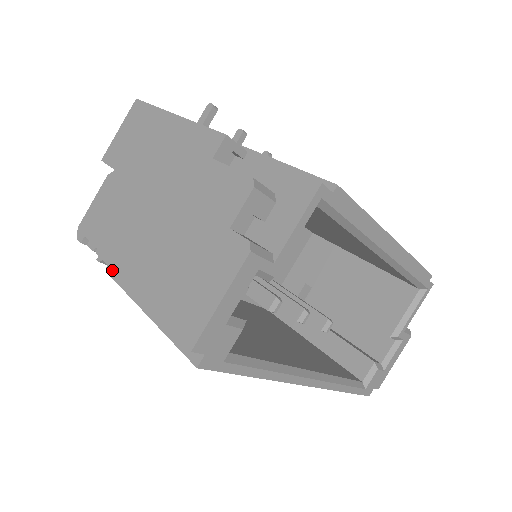
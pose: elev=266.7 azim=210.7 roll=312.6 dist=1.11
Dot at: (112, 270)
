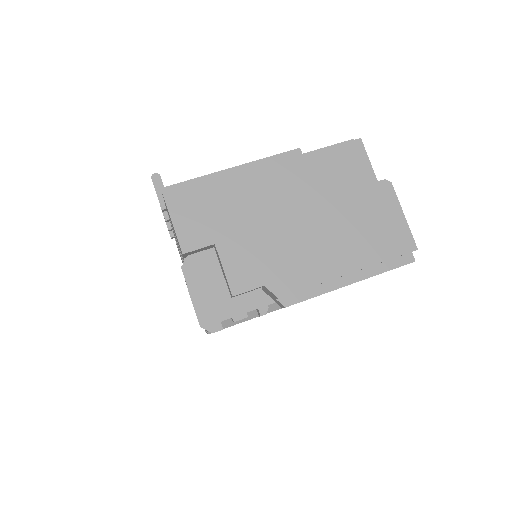
Dot at: occluded
